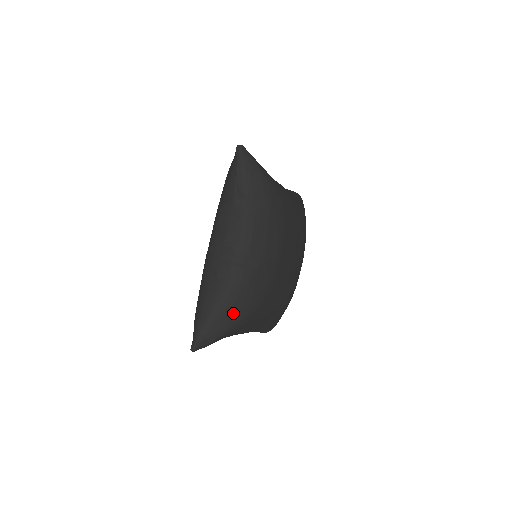
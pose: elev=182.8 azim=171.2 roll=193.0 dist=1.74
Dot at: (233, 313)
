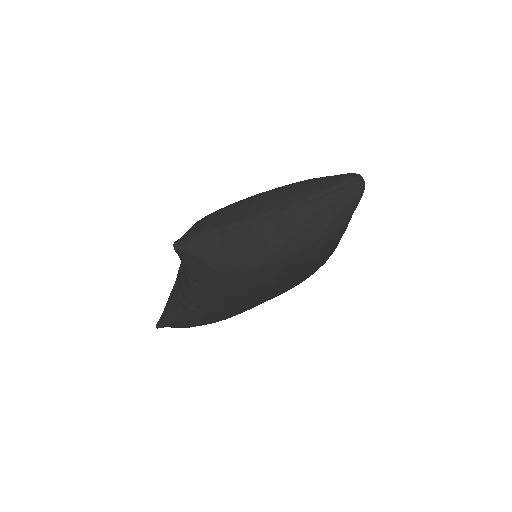
Dot at: (189, 324)
